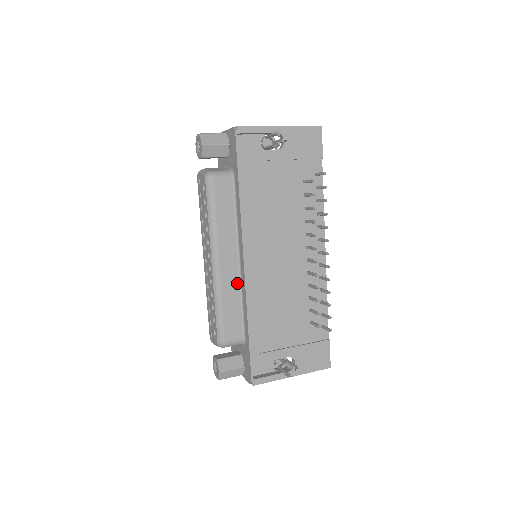
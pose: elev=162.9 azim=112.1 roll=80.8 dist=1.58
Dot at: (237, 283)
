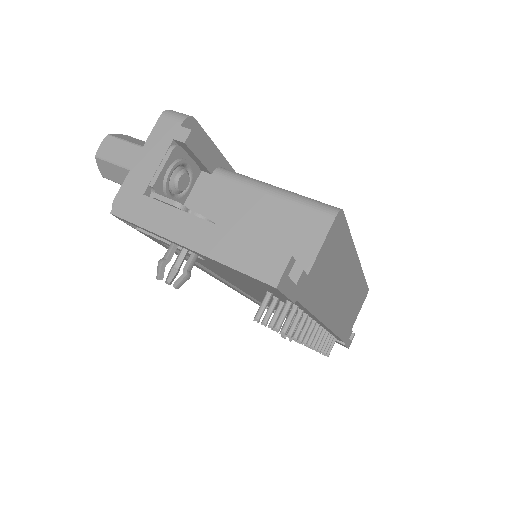
Dot at: occluded
